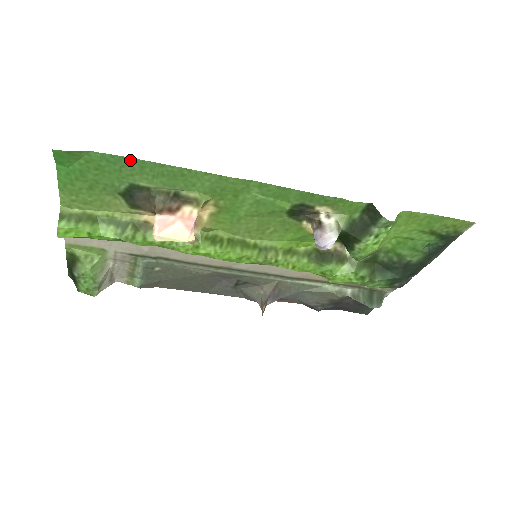
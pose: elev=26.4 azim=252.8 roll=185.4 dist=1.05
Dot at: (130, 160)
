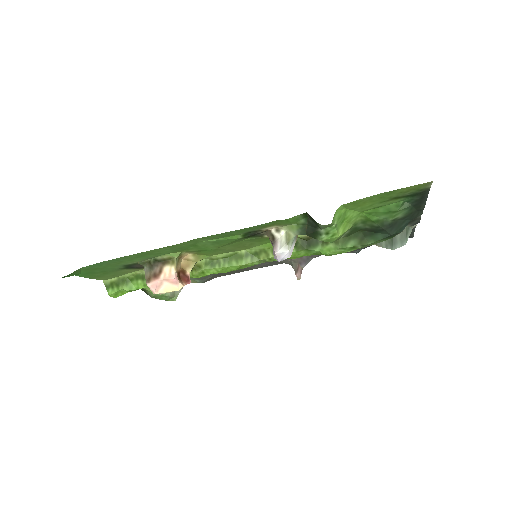
Dot at: (107, 261)
